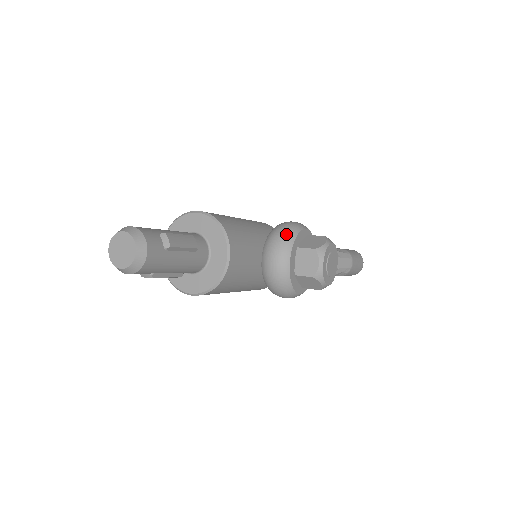
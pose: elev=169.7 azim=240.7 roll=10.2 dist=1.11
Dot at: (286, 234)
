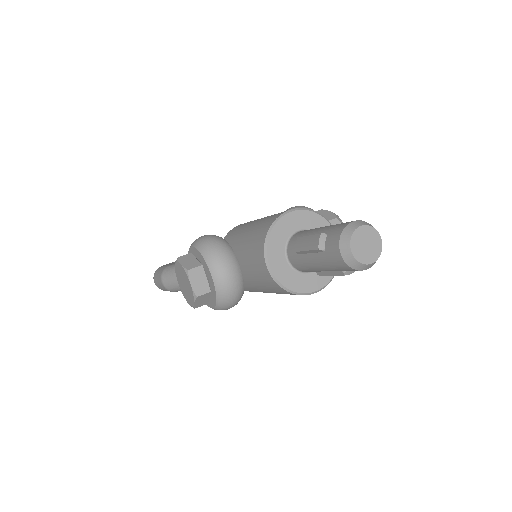
Dot at: occluded
